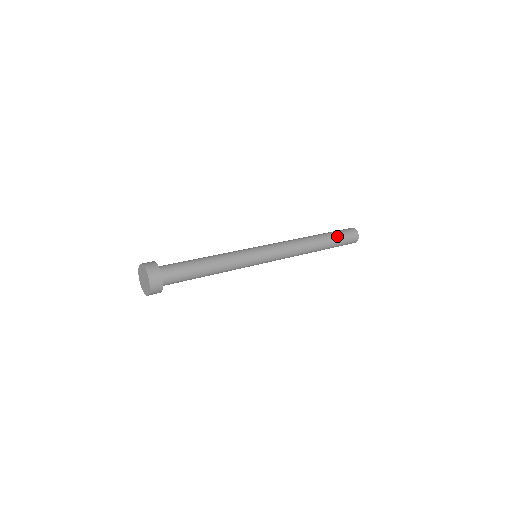
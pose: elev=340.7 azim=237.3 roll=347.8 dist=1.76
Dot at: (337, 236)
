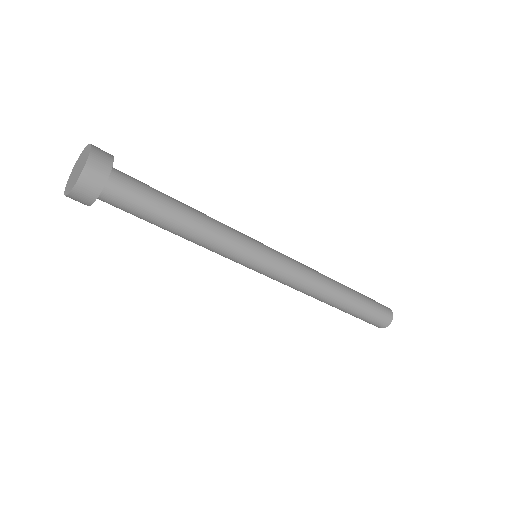
Dot at: occluded
